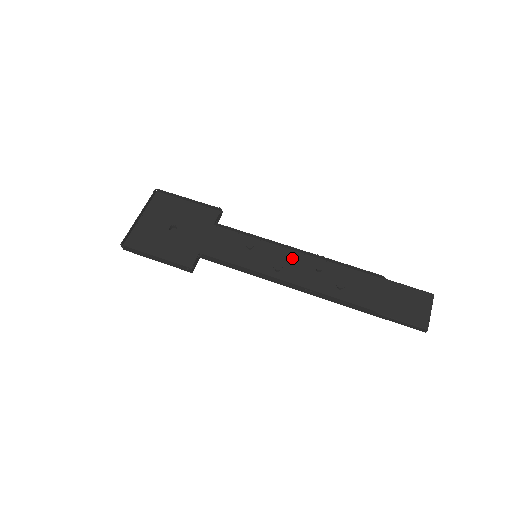
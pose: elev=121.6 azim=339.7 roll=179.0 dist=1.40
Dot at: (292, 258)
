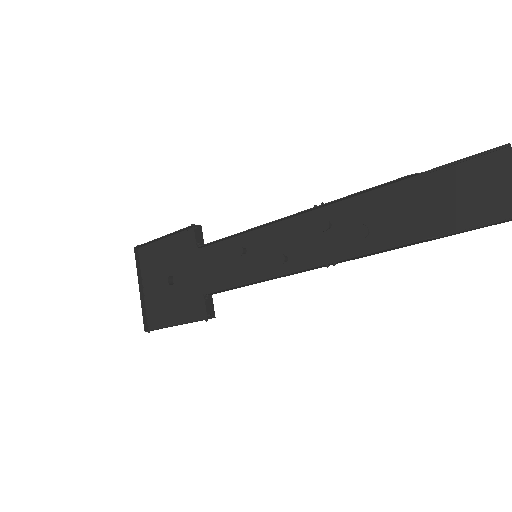
Dot at: (291, 231)
